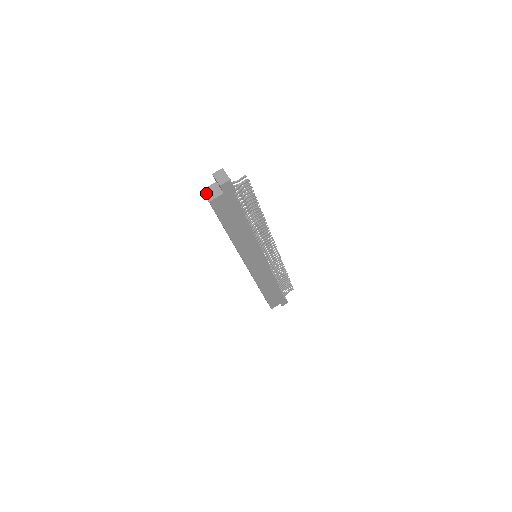
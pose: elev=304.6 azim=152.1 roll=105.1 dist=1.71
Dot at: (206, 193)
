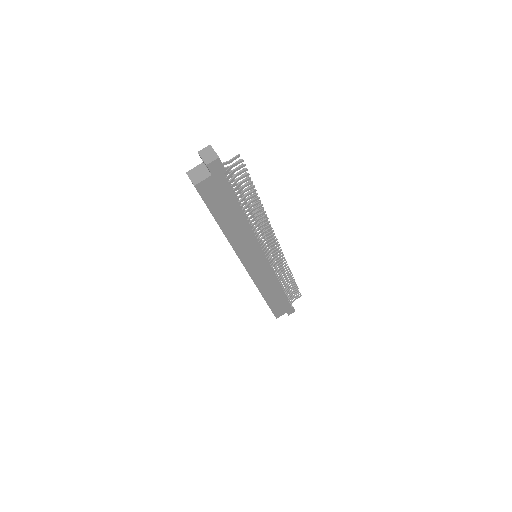
Dot at: (191, 176)
